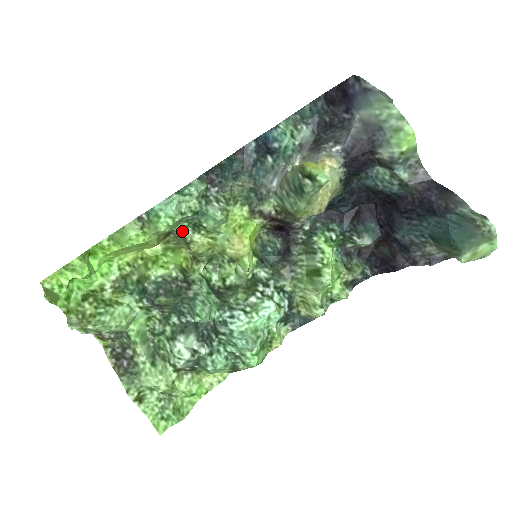
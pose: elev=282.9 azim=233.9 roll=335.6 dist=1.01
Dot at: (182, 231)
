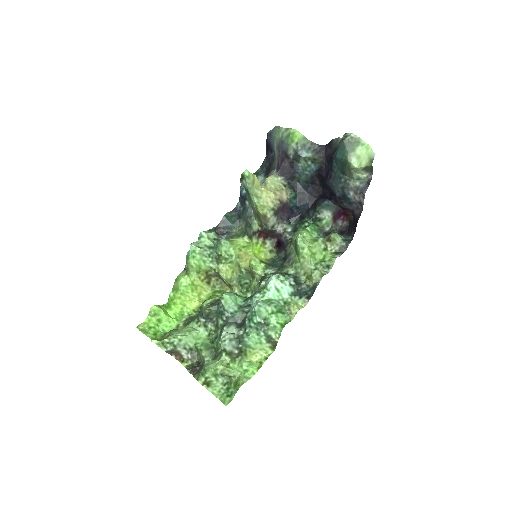
Dot at: (211, 266)
